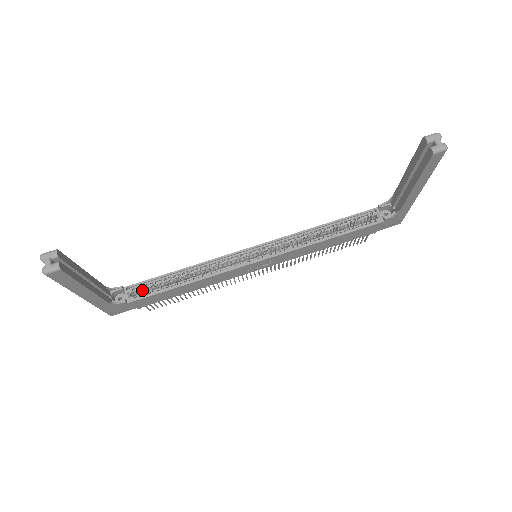
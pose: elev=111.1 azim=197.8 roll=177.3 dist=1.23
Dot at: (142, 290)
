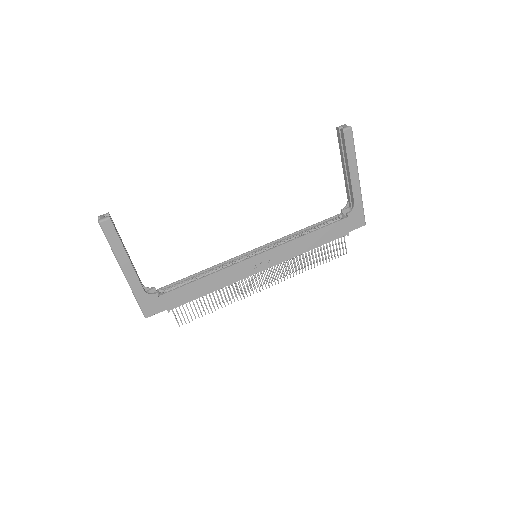
Dot at: occluded
